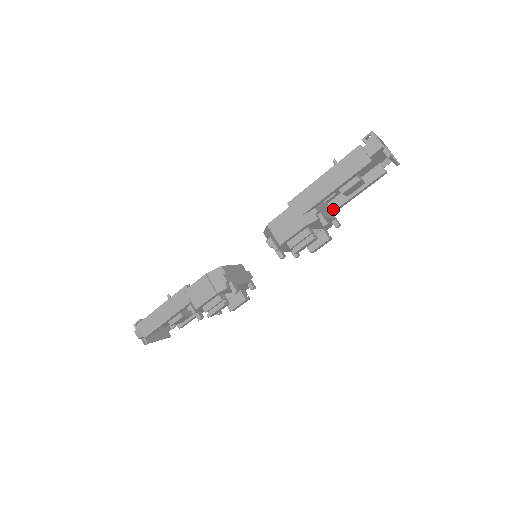
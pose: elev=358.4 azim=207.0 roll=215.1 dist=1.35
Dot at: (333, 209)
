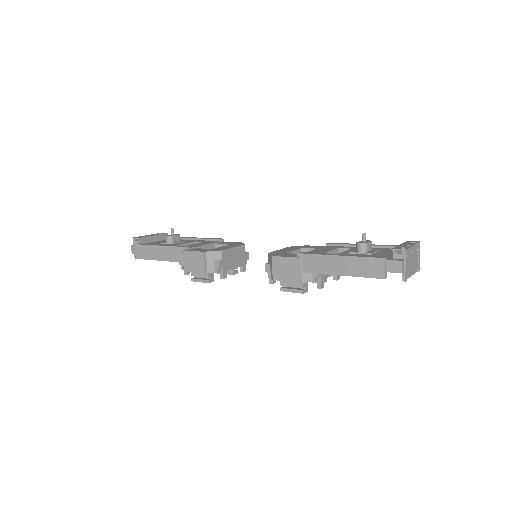
Dot at: occluded
